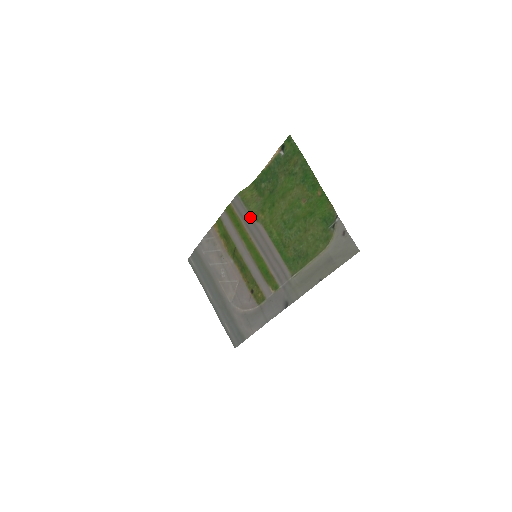
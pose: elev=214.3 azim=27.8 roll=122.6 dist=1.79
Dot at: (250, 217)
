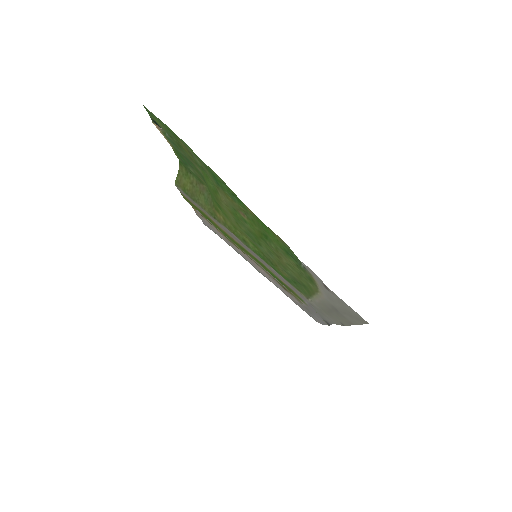
Dot at: occluded
